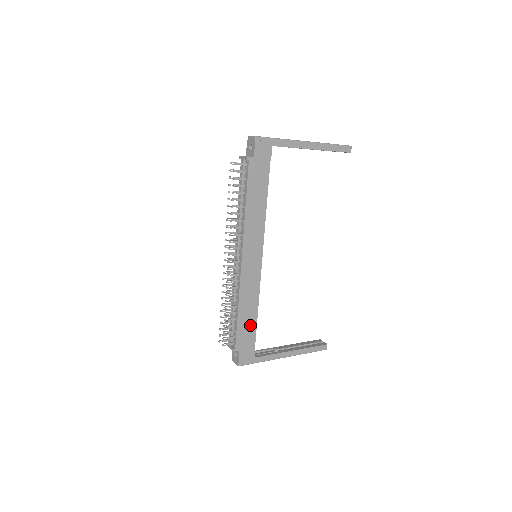
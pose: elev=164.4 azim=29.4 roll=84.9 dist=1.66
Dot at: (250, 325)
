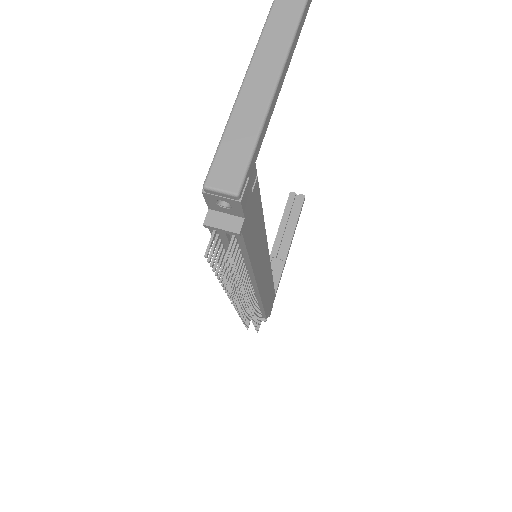
Dot at: (270, 294)
